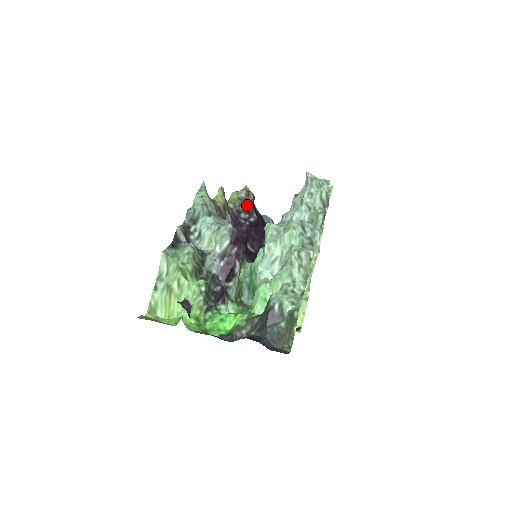
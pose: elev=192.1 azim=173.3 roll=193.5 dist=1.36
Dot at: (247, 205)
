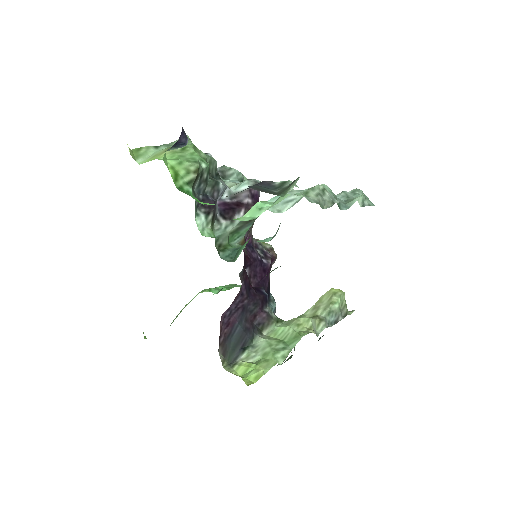
Dot at: (267, 251)
